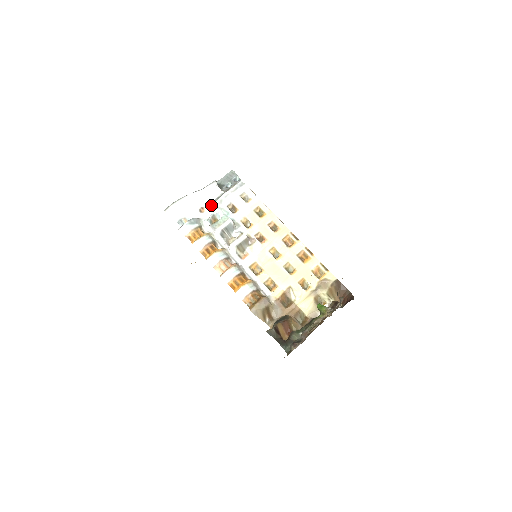
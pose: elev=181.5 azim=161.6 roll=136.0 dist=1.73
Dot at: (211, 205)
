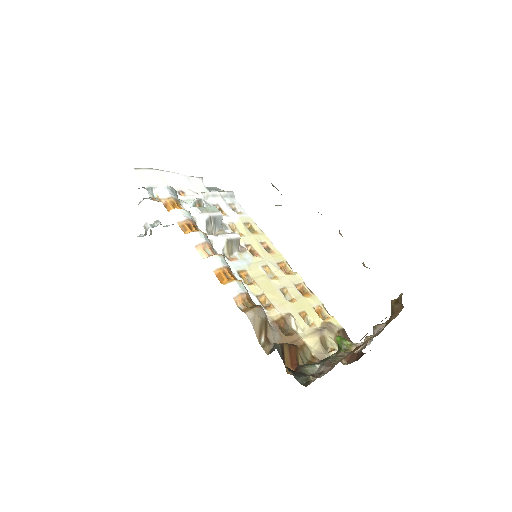
Dot at: (194, 194)
